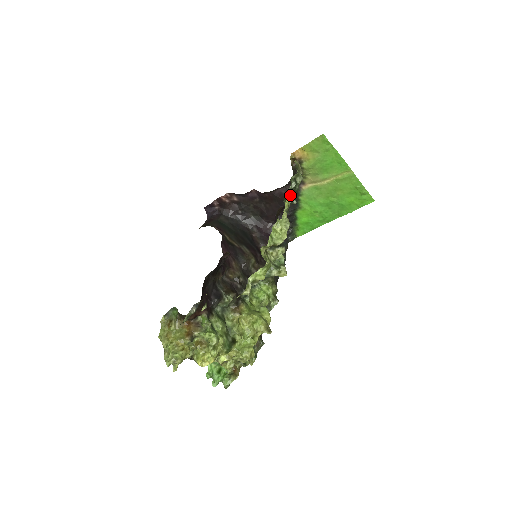
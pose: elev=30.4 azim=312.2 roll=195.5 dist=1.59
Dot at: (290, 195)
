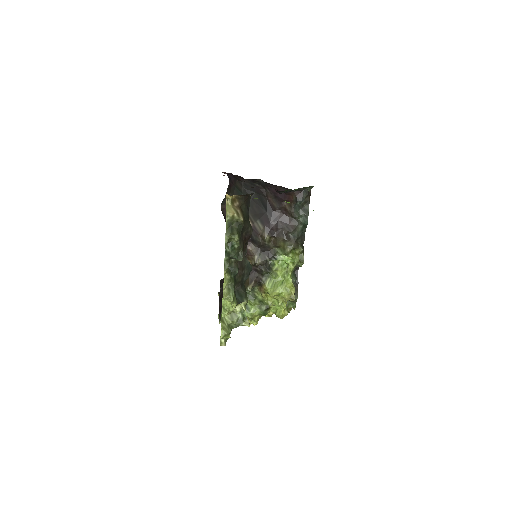
Dot at: (224, 273)
